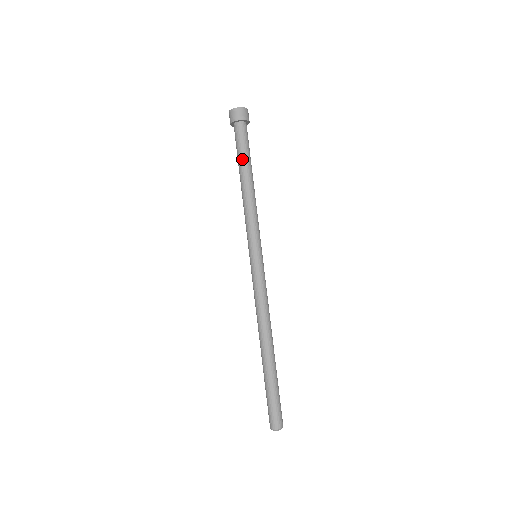
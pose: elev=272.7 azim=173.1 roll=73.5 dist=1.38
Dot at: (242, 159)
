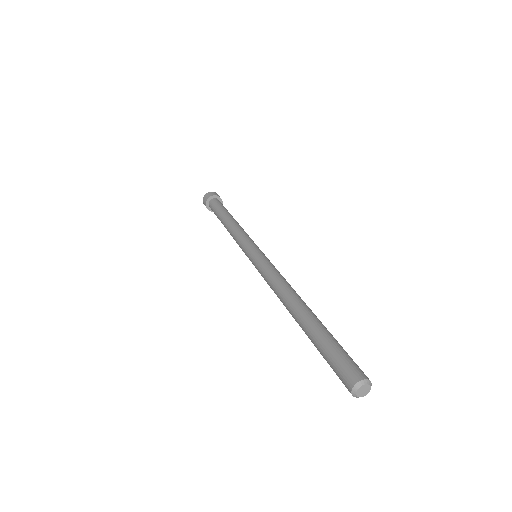
Dot at: (223, 210)
